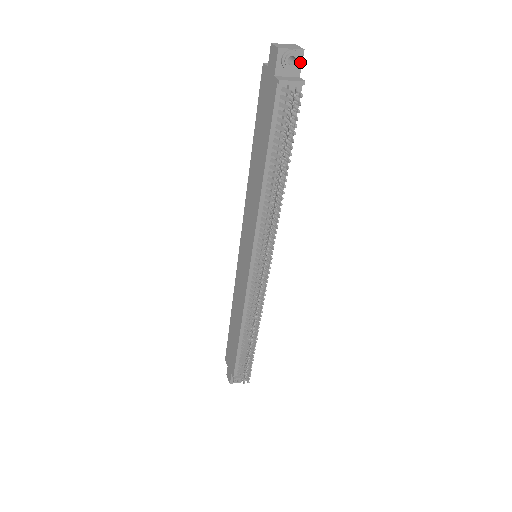
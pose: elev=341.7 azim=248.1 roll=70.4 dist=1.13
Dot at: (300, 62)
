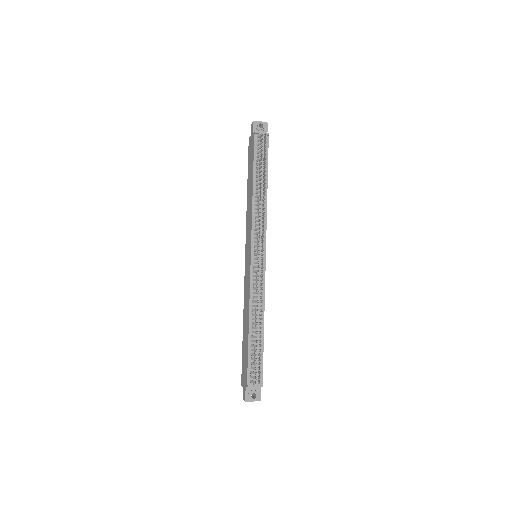
Dot at: (266, 128)
